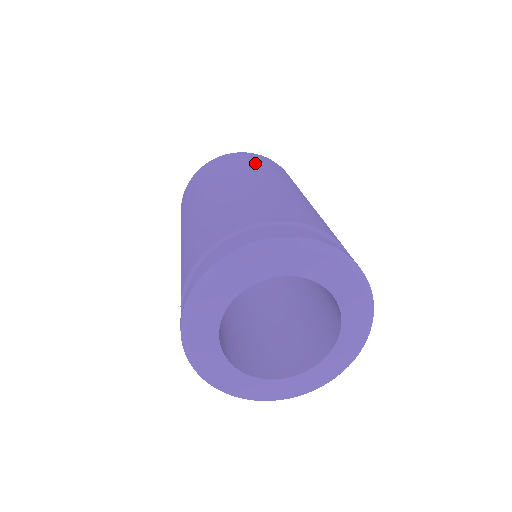
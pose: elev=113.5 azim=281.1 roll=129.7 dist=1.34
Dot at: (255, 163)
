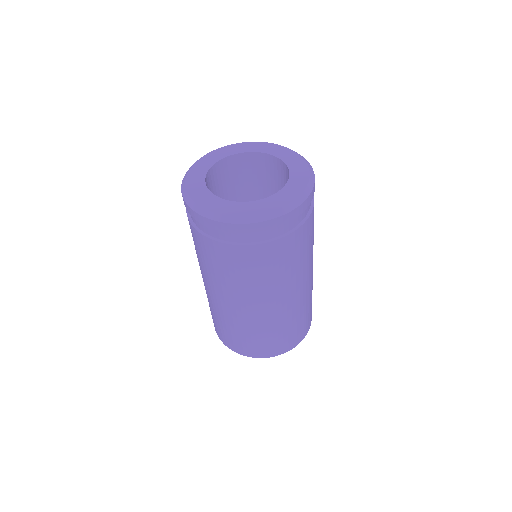
Dot at: occluded
